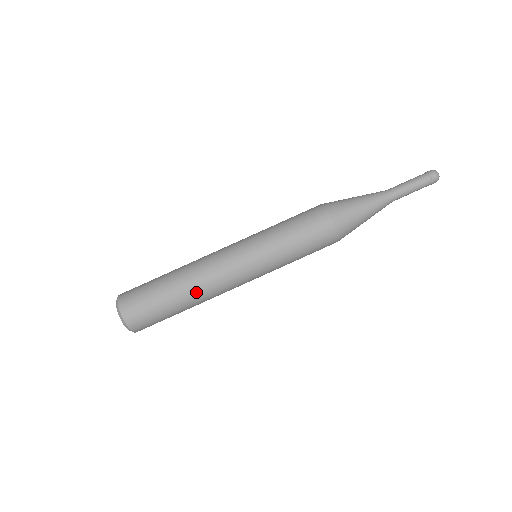
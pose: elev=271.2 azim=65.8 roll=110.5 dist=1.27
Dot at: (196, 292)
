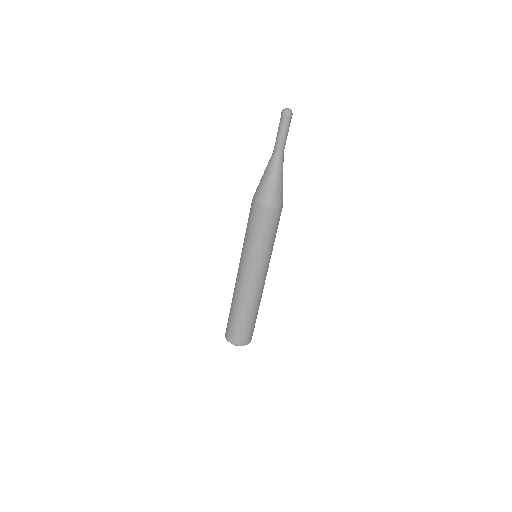
Dot at: (242, 303)
